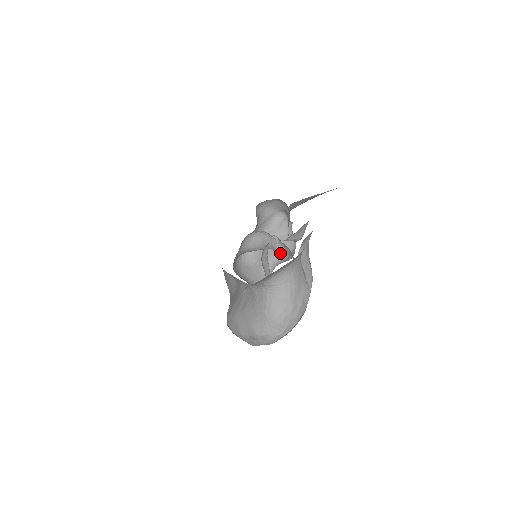
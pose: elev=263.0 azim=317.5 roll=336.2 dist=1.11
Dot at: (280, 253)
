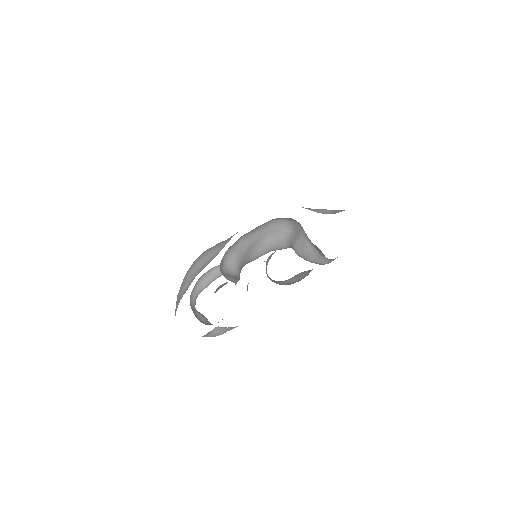
Dot at: occluded
